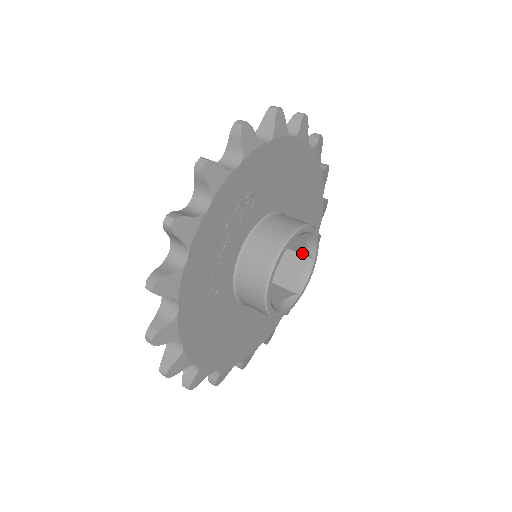
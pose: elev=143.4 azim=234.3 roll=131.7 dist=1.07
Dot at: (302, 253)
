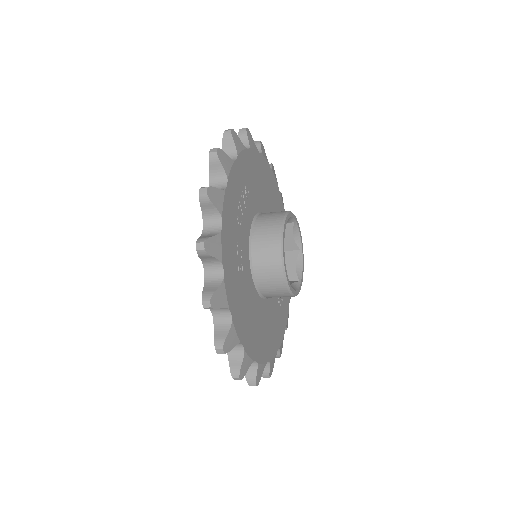
Dot at: (290, 249)
